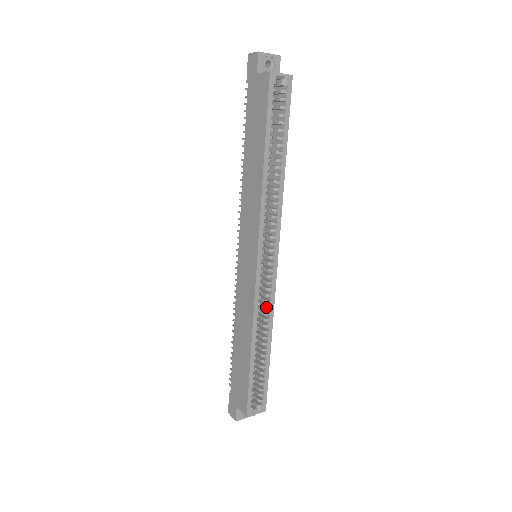
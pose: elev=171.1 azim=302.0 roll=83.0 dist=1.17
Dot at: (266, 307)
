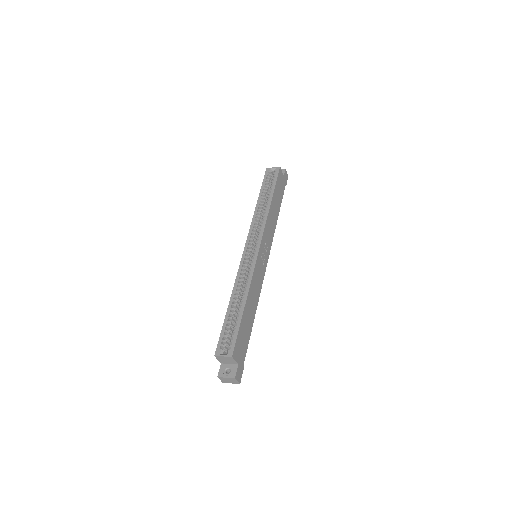
Dot at: (247, 276)
